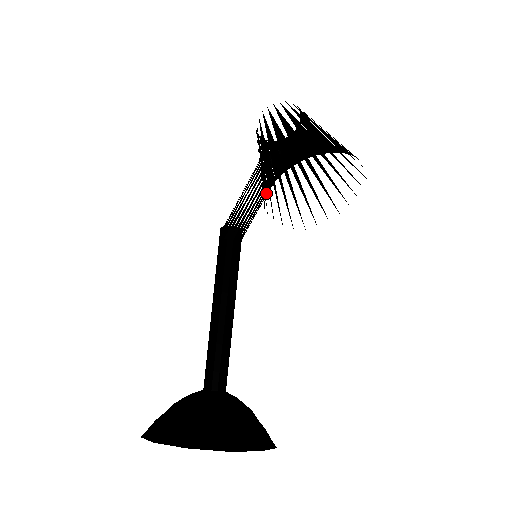
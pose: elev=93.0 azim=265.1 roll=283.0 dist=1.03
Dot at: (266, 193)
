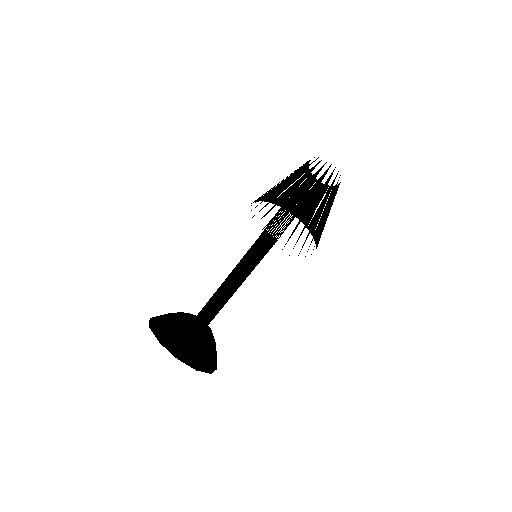
Dot at: occluded
